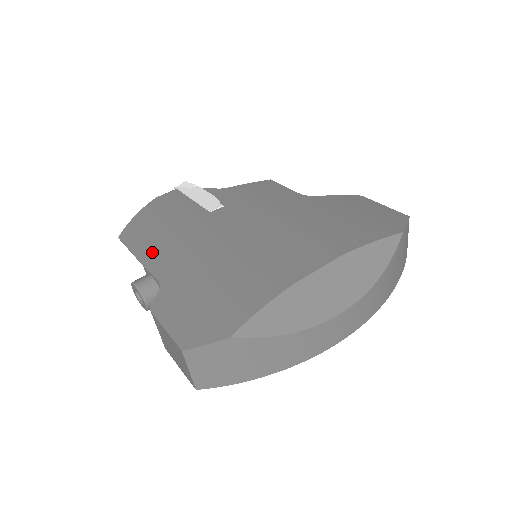
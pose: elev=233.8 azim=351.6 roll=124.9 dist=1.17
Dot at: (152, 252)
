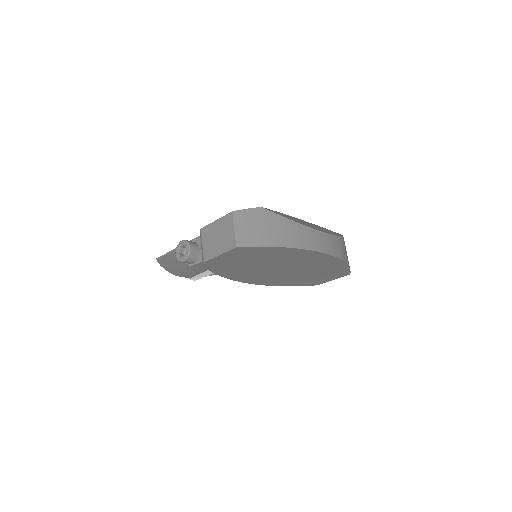
Dot at: occluded
